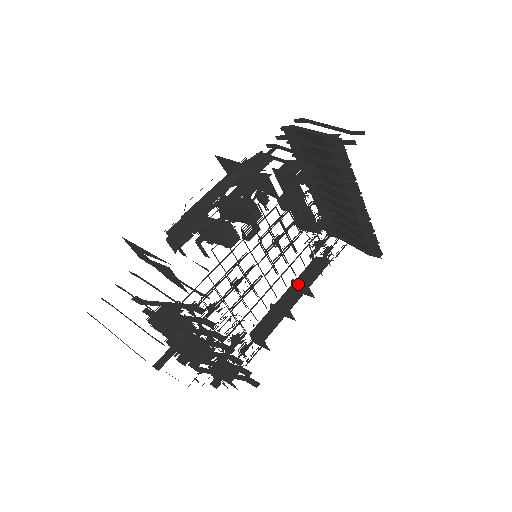
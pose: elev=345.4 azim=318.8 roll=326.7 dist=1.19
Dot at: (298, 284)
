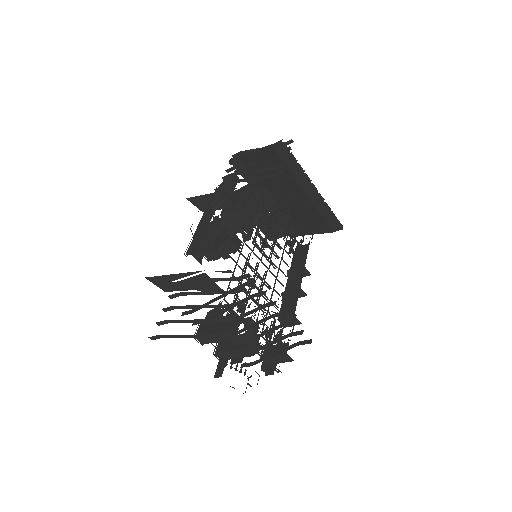
Dot at: (294, 270)
